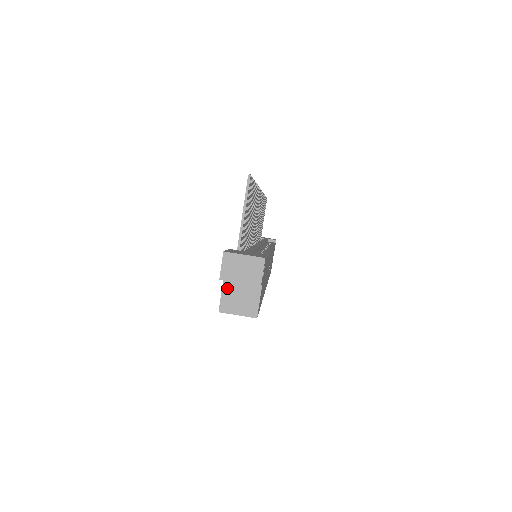
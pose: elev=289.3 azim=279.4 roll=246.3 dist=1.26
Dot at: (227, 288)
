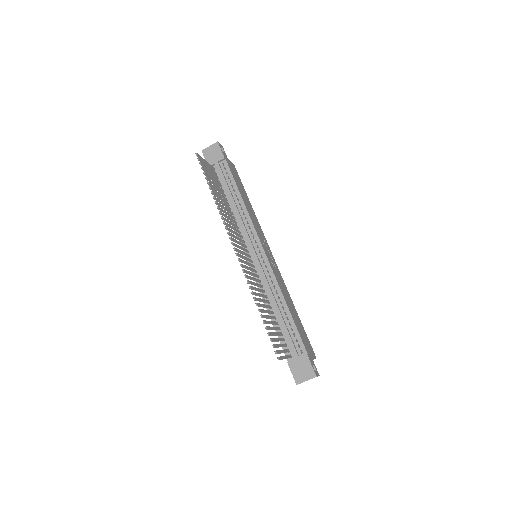
Dot at: occluded
